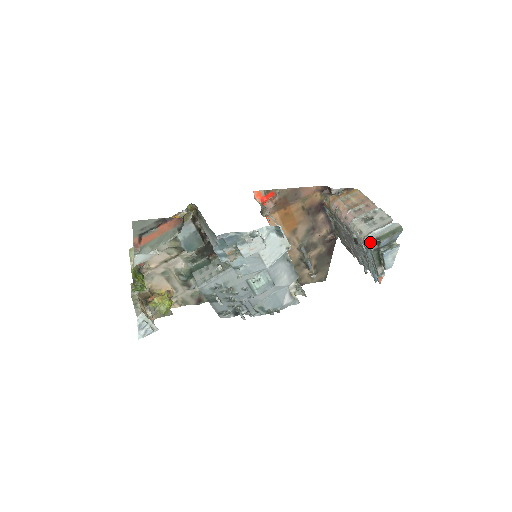
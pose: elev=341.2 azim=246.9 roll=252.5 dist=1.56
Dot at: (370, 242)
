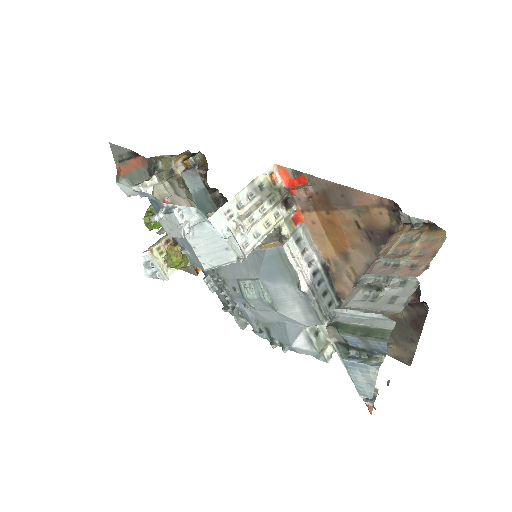
Dot at: occluded
